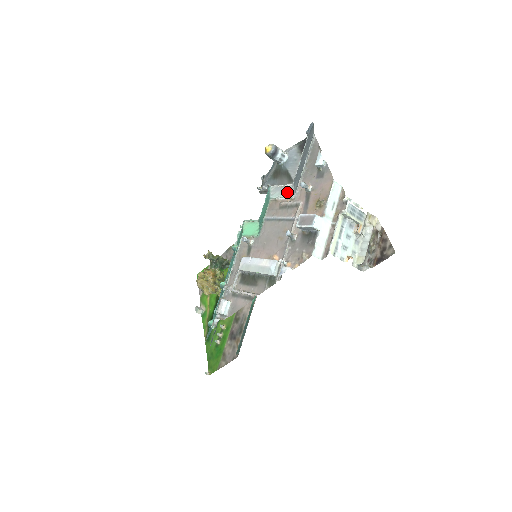
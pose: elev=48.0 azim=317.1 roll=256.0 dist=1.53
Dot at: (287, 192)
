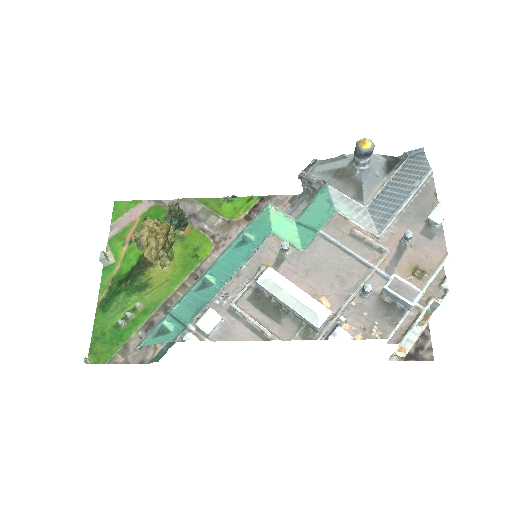
Dot at: (362, 216)
